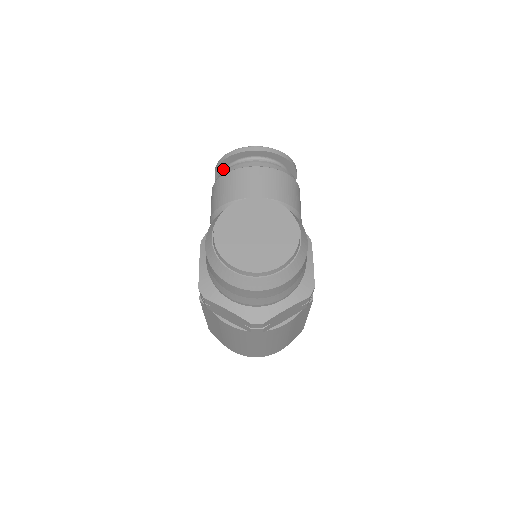
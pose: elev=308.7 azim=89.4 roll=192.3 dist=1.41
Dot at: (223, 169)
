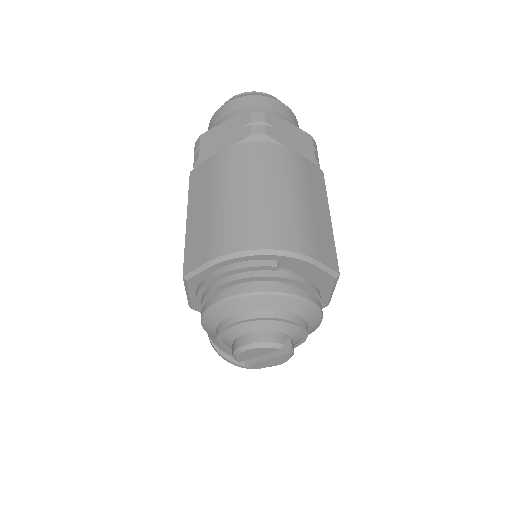
Dot at: occluded
